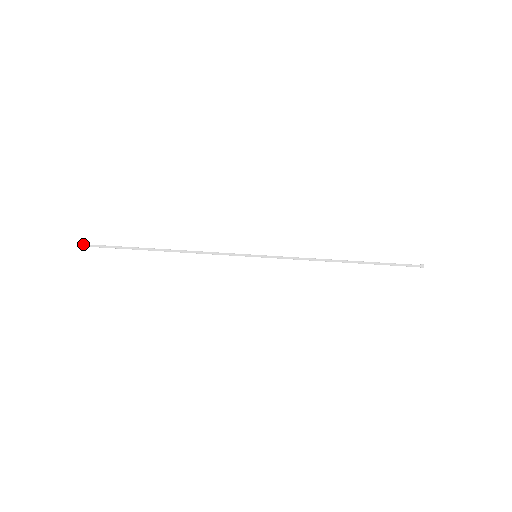
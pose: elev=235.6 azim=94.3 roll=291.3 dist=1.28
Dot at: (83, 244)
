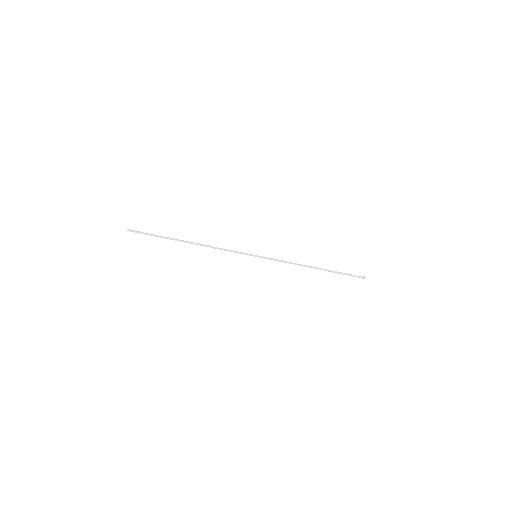
Dot at: (131, 231)
